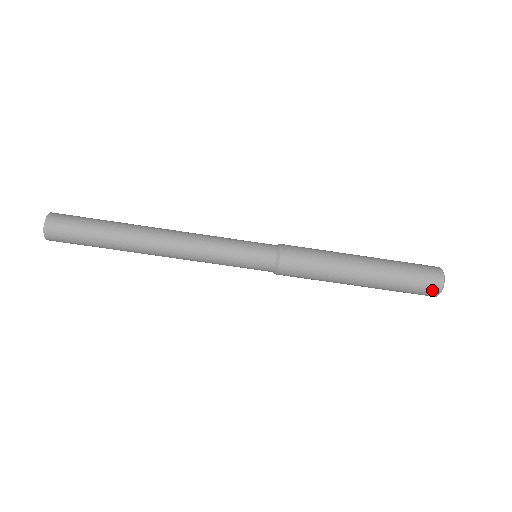
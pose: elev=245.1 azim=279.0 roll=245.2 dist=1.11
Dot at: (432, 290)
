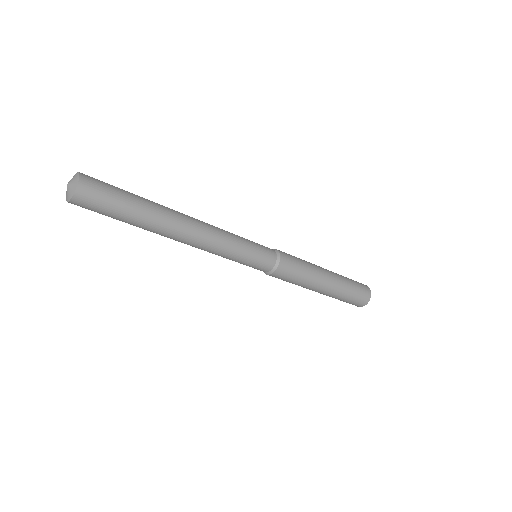
Dot at: (365, 299)
